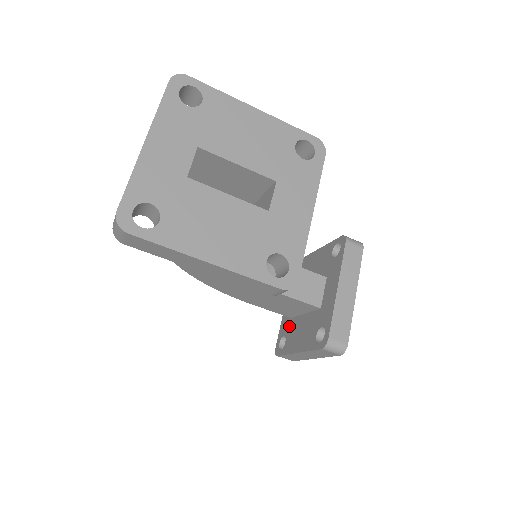
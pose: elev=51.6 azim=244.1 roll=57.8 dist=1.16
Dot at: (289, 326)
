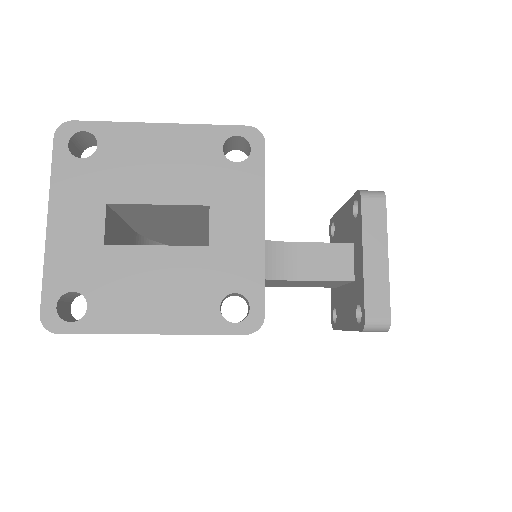
Dot at: (336, 297)
